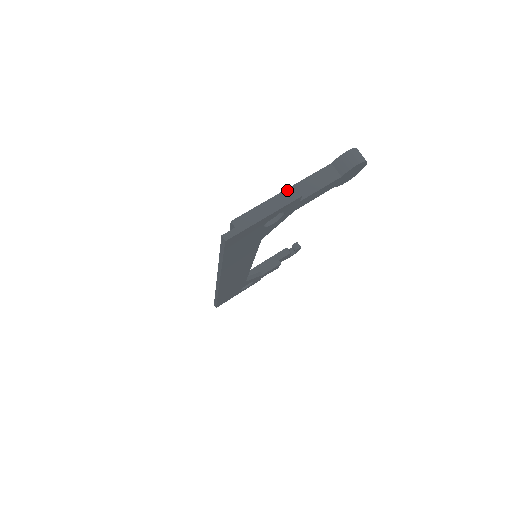
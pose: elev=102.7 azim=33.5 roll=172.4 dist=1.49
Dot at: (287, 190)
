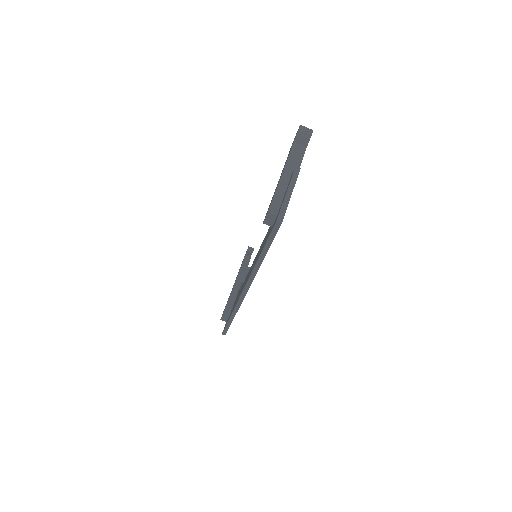
Dot at: (283, 173)
